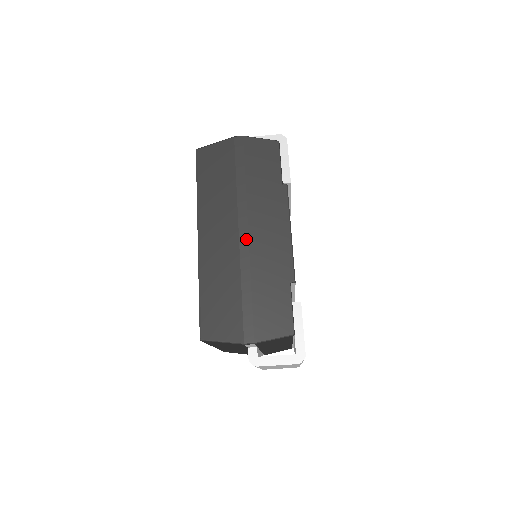
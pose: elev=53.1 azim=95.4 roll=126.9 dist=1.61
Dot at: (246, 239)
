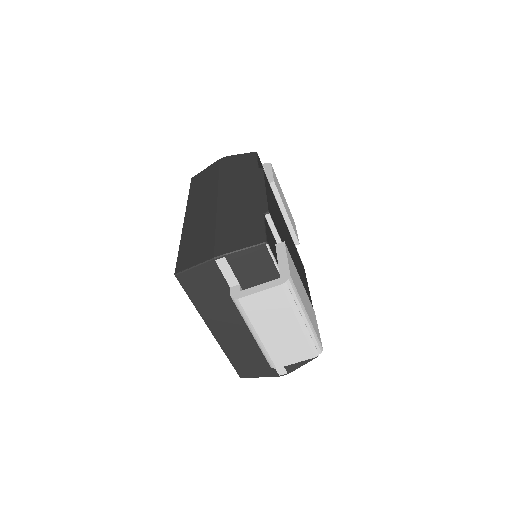
Dot at: (223, 200)
